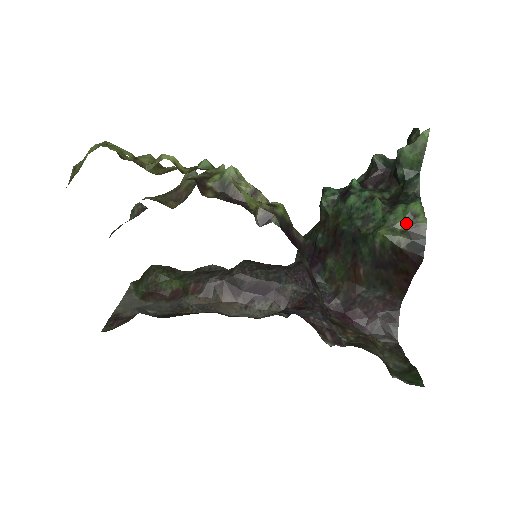
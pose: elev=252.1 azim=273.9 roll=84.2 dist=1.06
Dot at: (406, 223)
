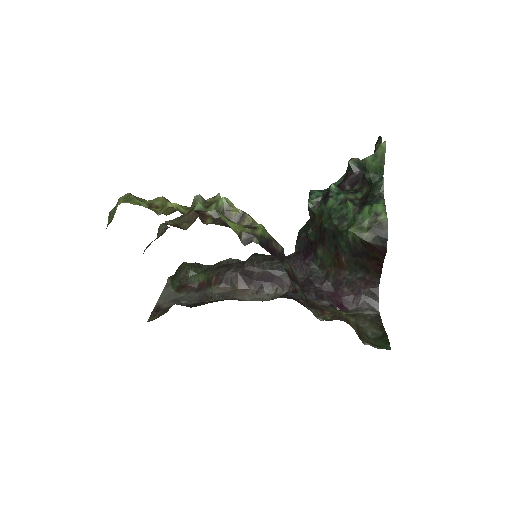
Dot at: (371, 221)
